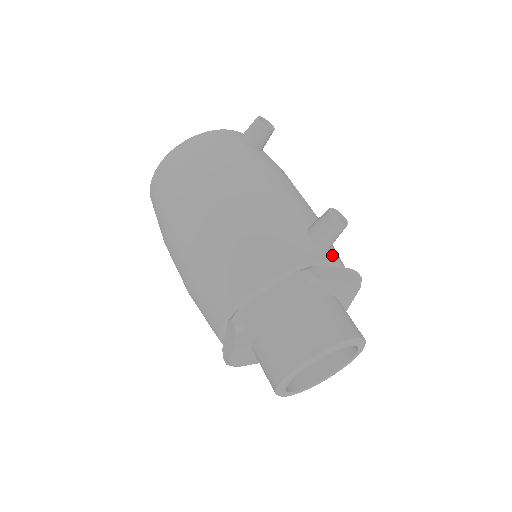
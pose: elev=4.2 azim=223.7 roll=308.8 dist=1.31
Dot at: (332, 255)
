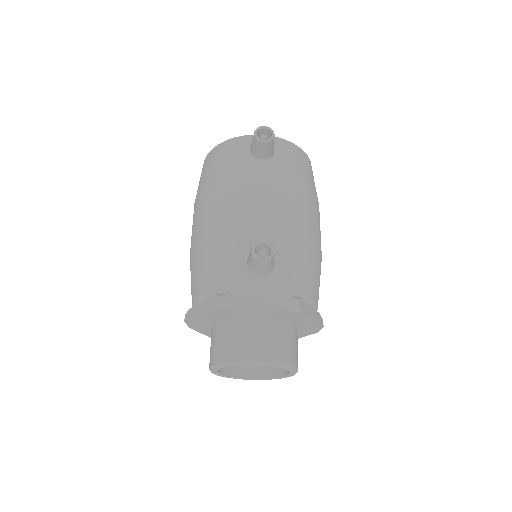
Dot at: (267, 281)
